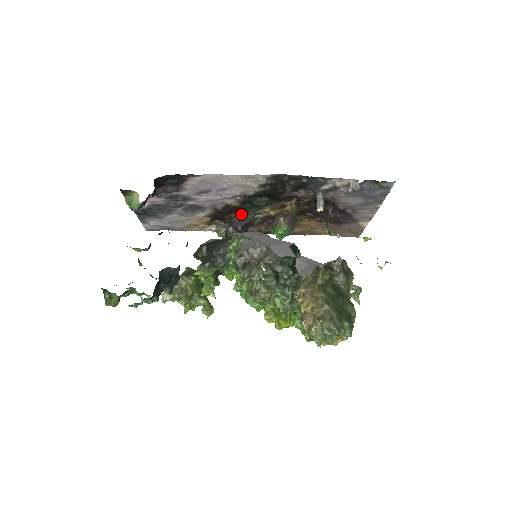
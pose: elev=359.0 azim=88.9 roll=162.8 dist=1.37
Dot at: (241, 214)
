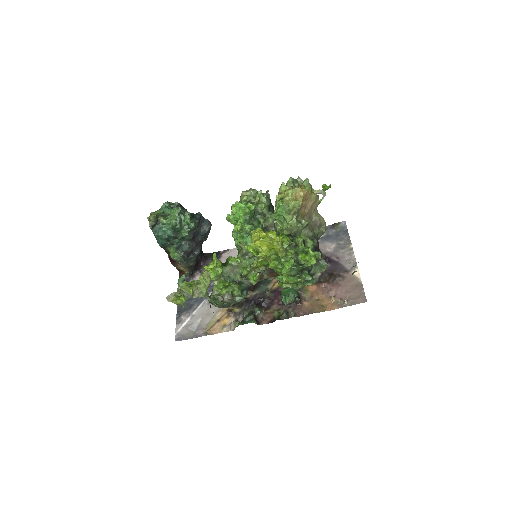
Dot at: (255, 290)
